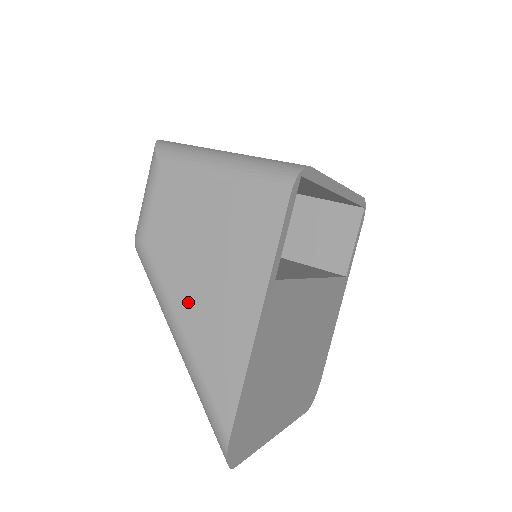
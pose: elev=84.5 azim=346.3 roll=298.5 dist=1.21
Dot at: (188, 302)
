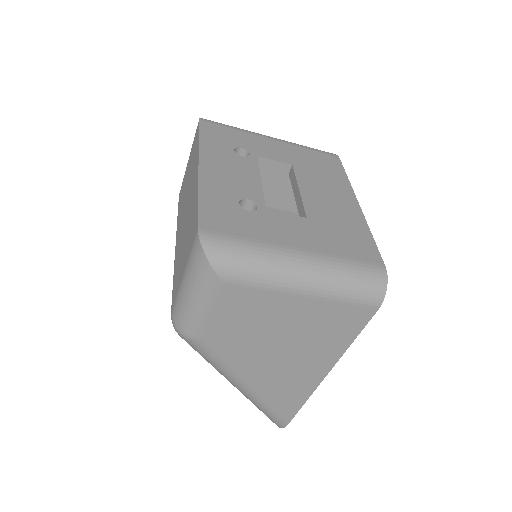
Dot at: (257, 372)
